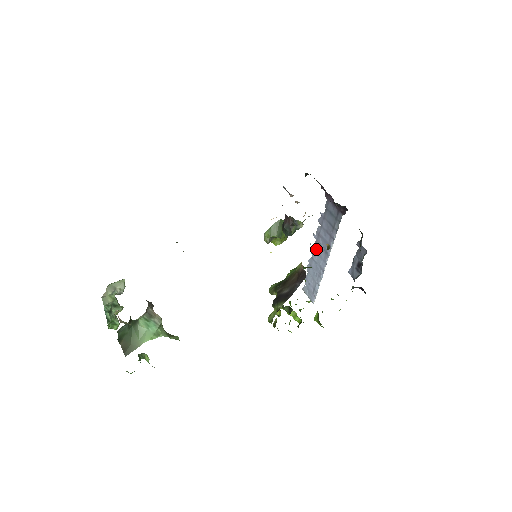
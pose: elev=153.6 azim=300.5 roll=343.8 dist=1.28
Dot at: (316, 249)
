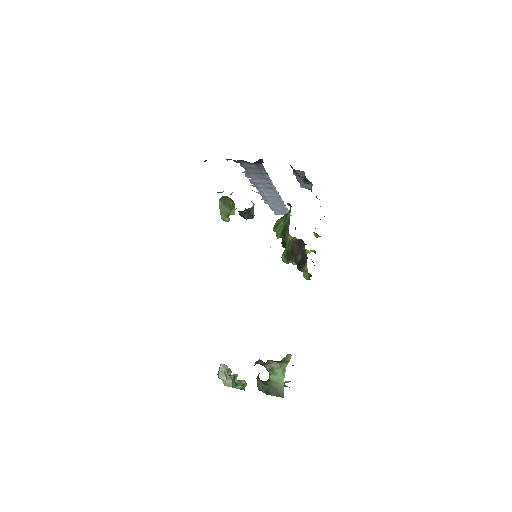
Dot at: (261, 191)
